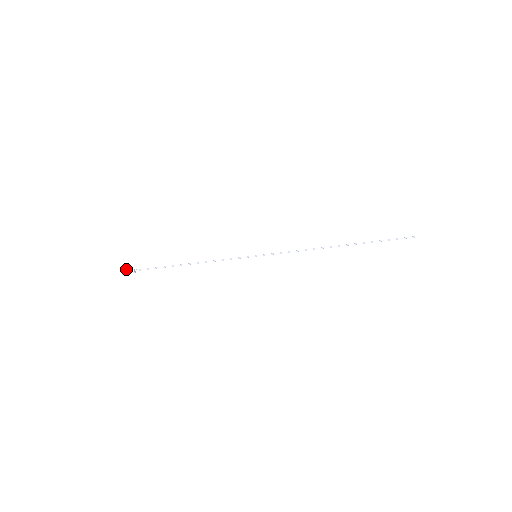
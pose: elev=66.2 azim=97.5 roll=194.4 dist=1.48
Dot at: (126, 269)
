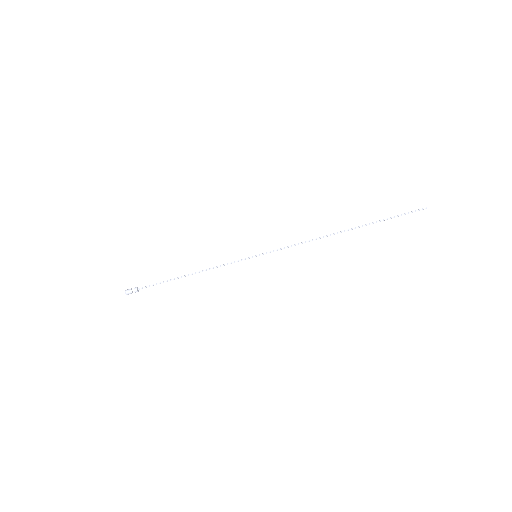
Dot at: (129, 289)
